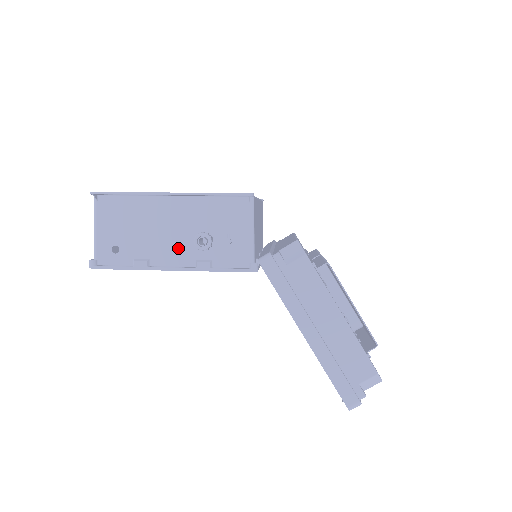
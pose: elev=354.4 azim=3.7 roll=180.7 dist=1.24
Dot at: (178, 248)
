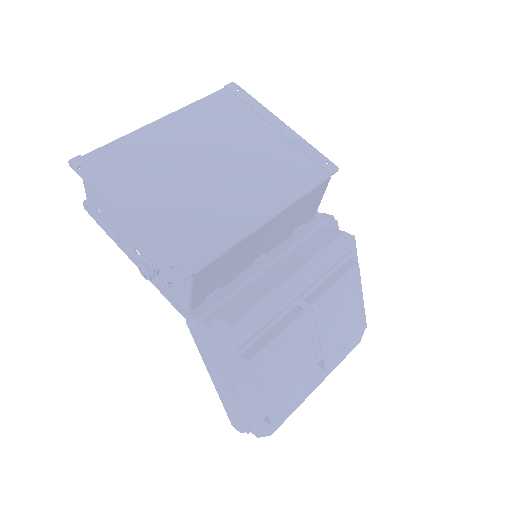
Dot at: occluded
